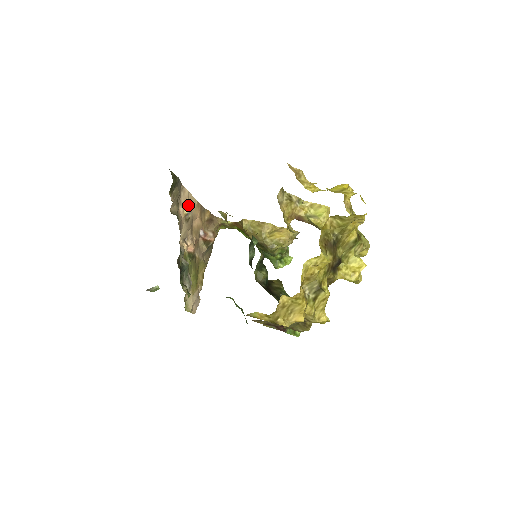
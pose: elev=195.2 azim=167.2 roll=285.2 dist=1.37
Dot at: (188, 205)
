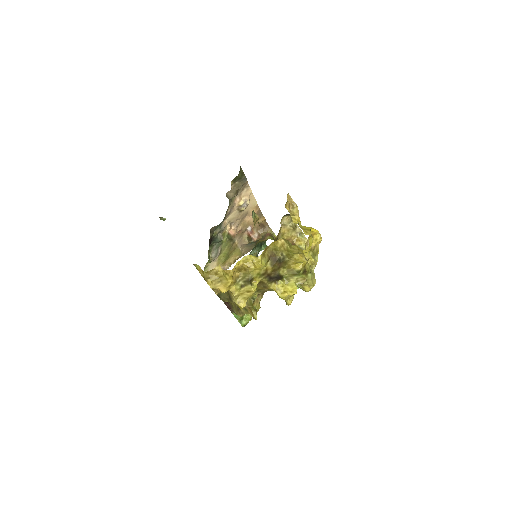
Dot at: (245, 200)
